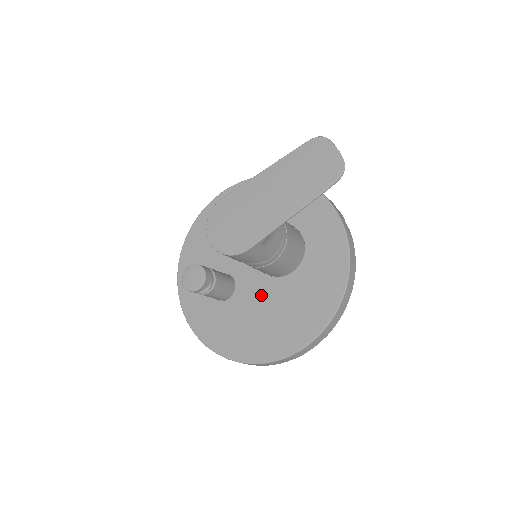
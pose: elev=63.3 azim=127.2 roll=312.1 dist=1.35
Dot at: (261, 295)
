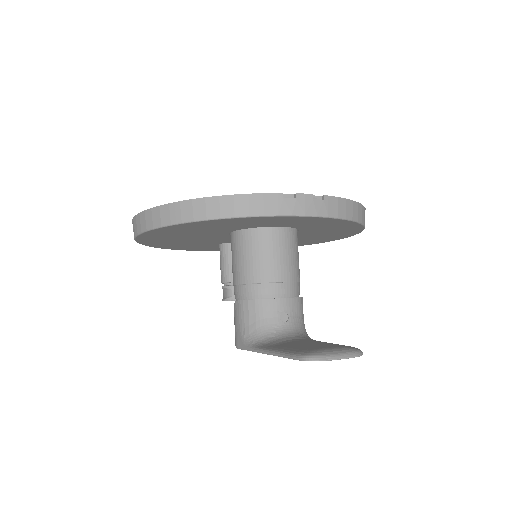
Dot at: occluded
